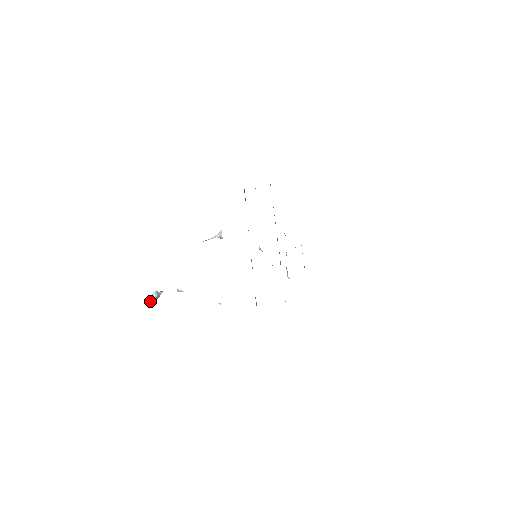
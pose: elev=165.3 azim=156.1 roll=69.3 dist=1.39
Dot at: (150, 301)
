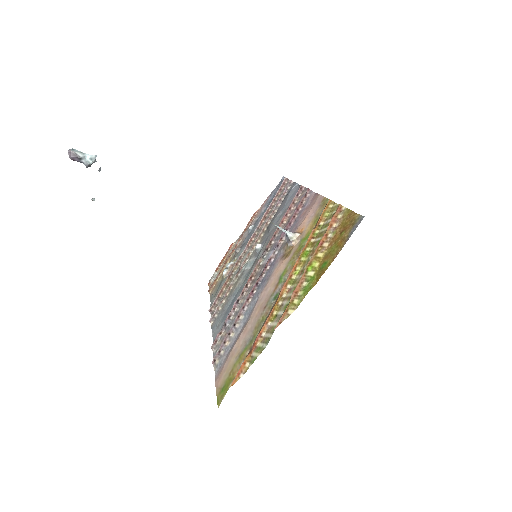
Dot at: (74, 157)
